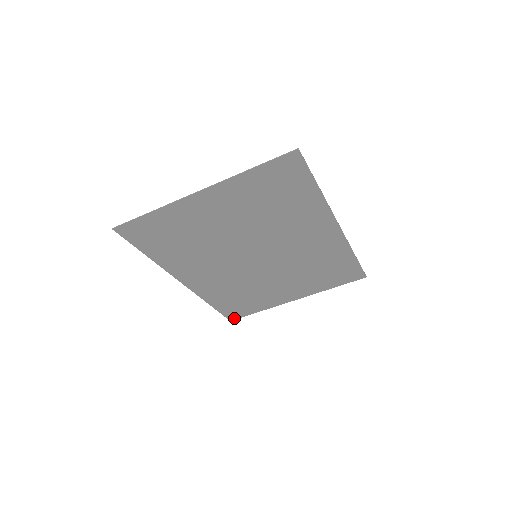
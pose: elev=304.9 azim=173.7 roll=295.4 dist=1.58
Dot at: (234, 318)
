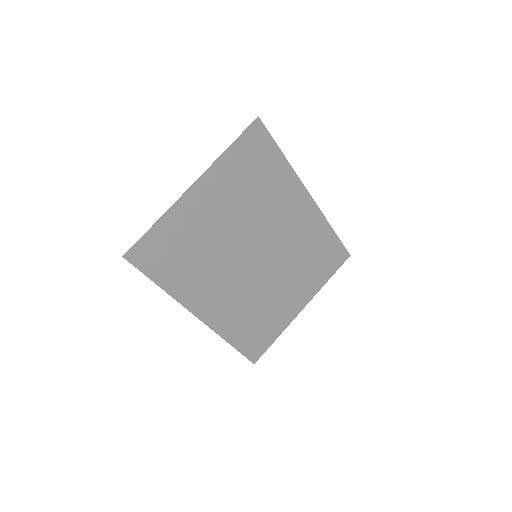
Dot at: (256, 358)
